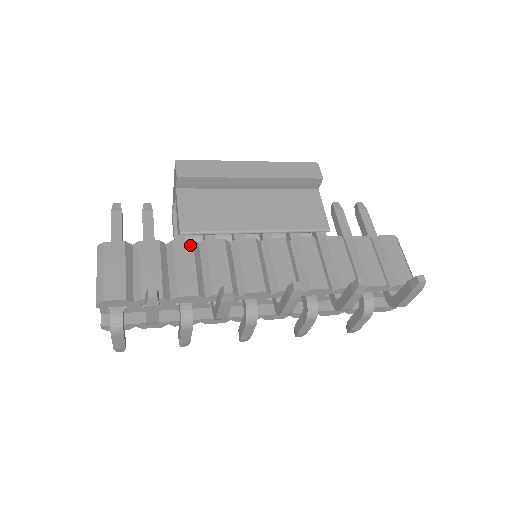
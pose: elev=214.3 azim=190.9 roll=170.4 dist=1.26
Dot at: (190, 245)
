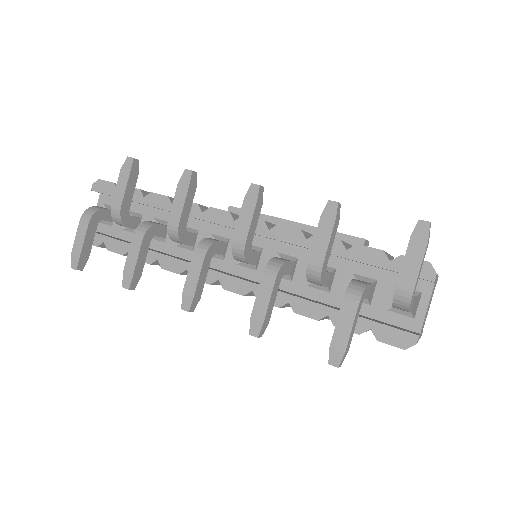
Dot at: occluded
